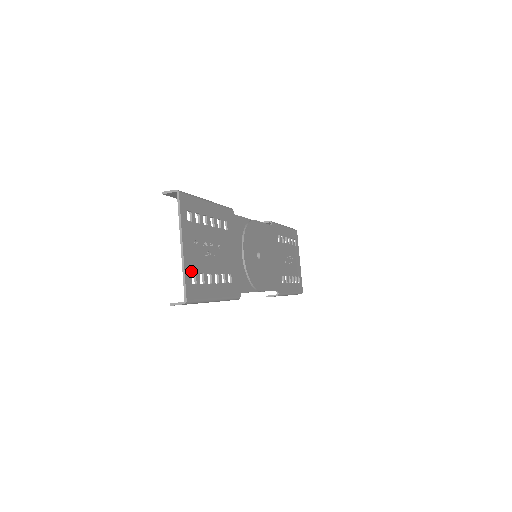
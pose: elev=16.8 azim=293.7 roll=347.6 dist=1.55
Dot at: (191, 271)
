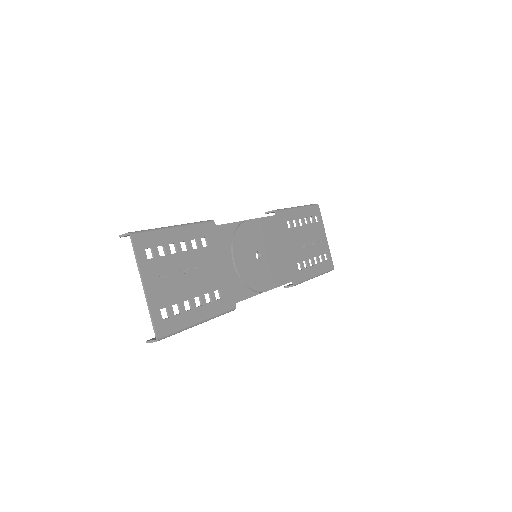
Dot at: (160, 307)
